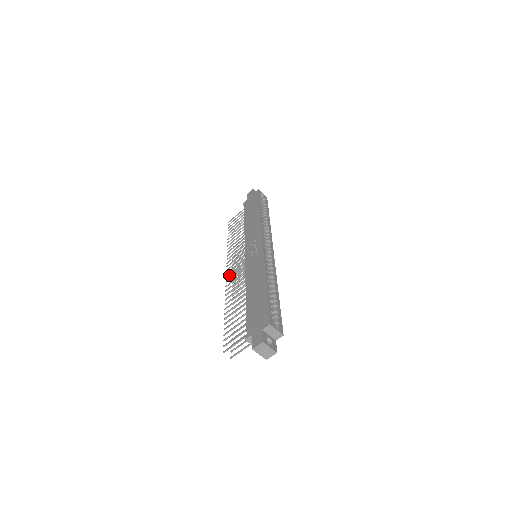
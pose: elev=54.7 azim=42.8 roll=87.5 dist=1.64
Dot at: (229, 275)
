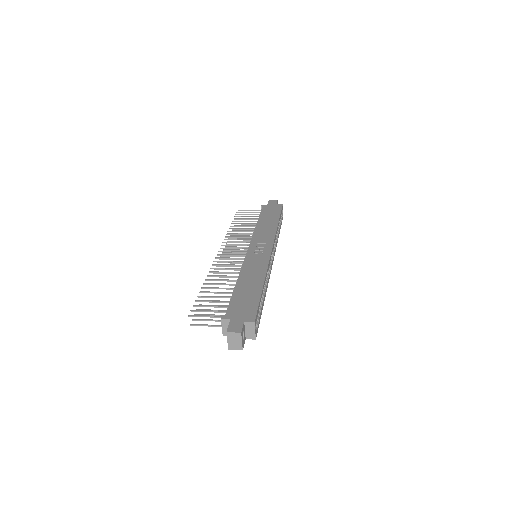
Dot at: (222, 254)
